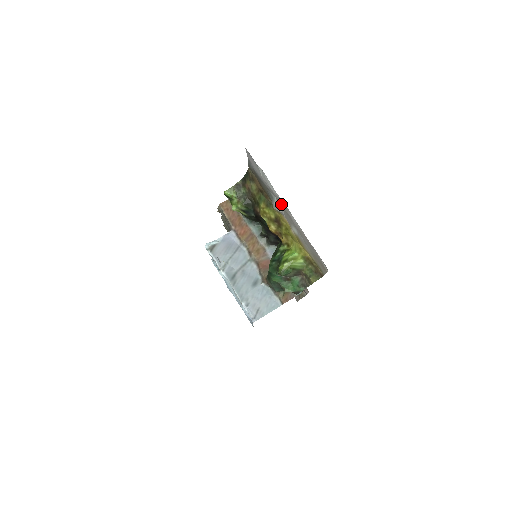
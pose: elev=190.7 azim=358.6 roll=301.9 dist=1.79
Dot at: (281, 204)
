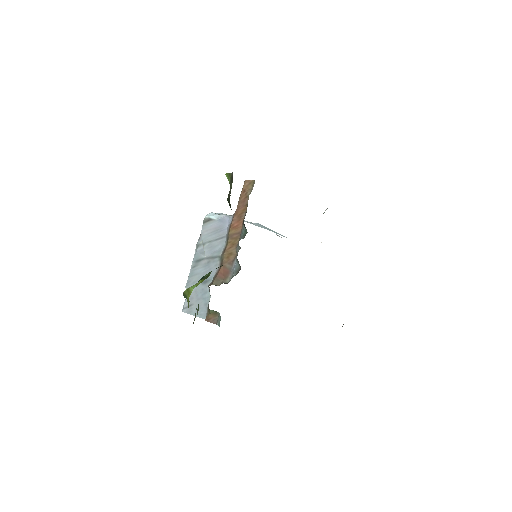
Dot at: occluded
